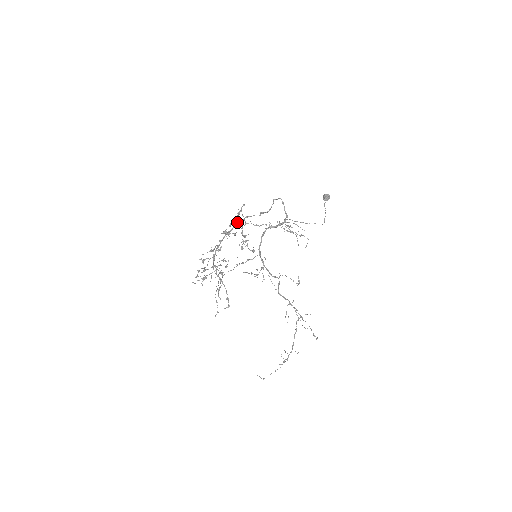
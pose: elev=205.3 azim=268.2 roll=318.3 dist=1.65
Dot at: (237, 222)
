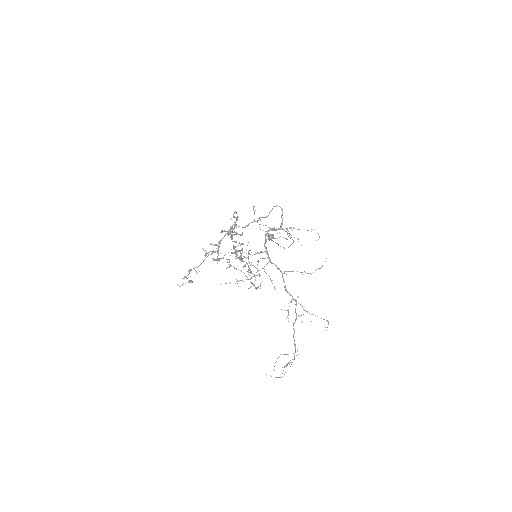
Dot at: (235, 224)
